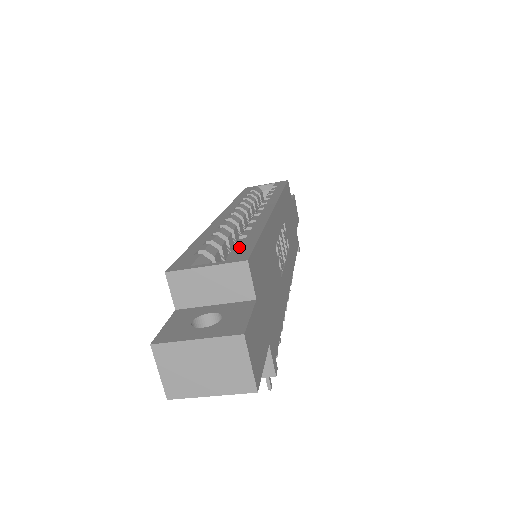
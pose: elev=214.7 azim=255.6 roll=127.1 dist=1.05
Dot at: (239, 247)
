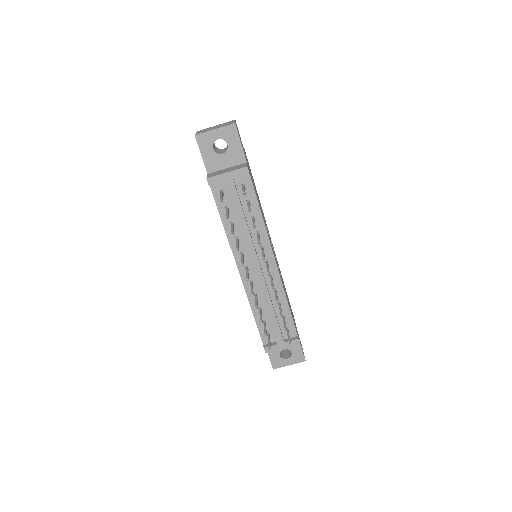
Dot at: occluded
